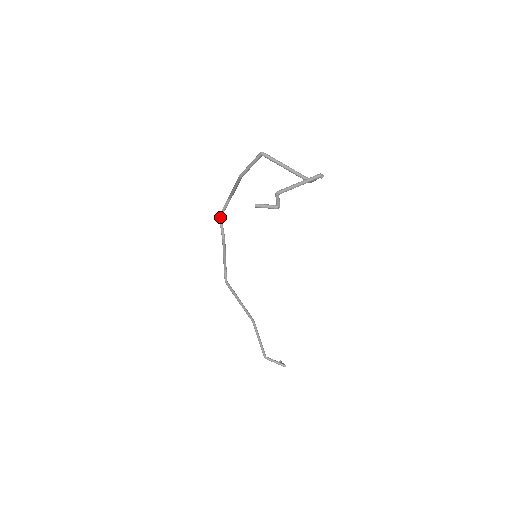
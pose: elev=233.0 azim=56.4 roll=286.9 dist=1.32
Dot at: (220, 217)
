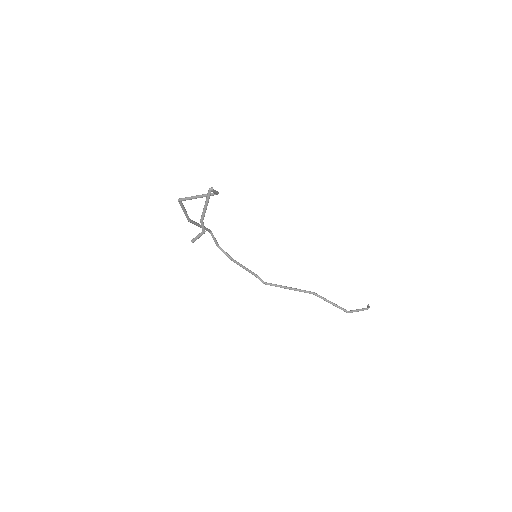
Dot at: (218, 247)
